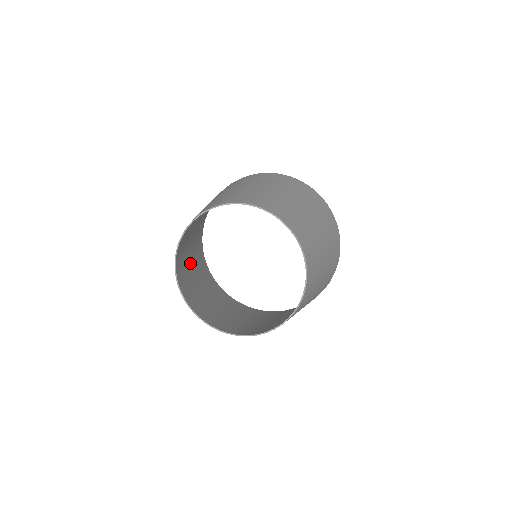
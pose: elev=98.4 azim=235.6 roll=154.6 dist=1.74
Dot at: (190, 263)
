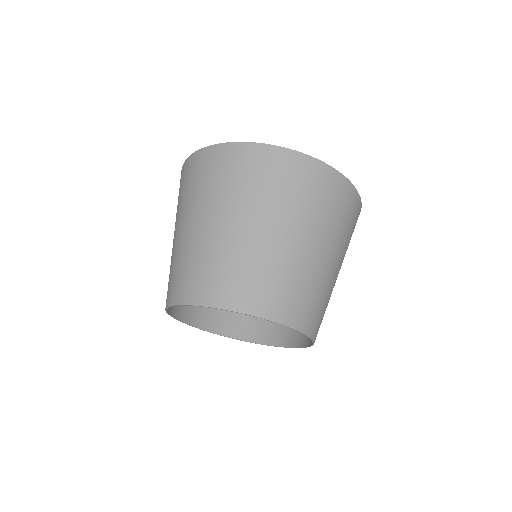
Dot at: occluded
